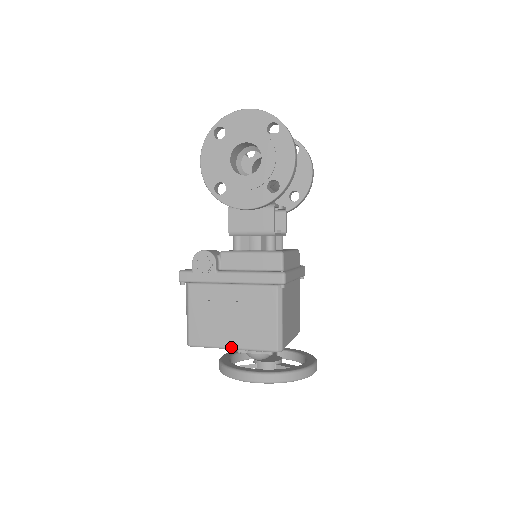
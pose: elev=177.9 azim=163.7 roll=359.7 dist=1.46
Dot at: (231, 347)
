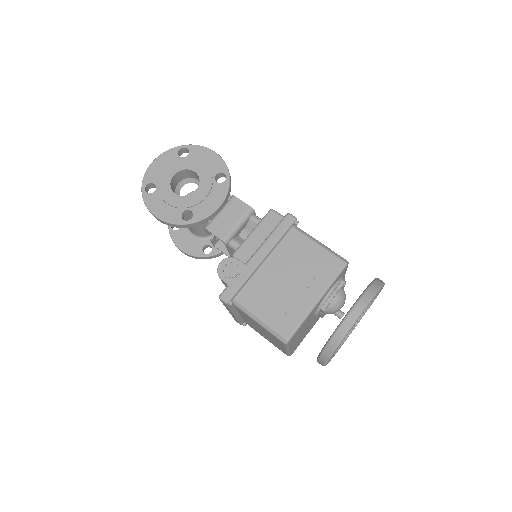
Dot at: (316, 300)
